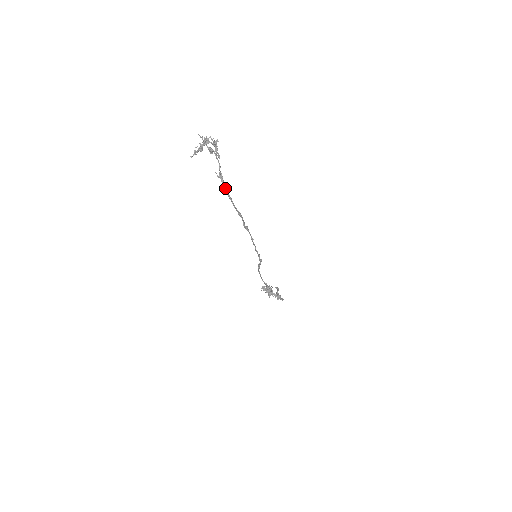
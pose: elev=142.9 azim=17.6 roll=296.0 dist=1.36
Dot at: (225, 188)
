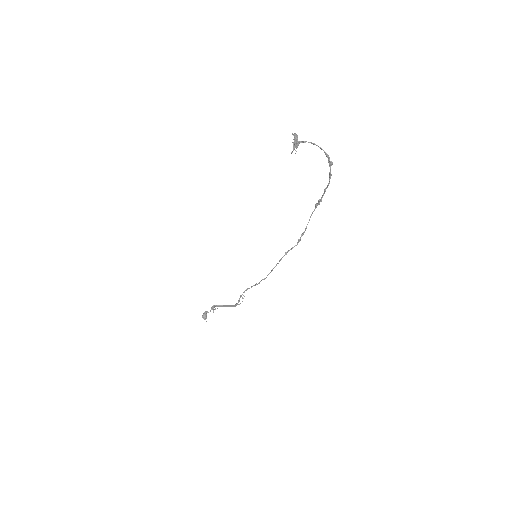
Dot at: (330, 167)
